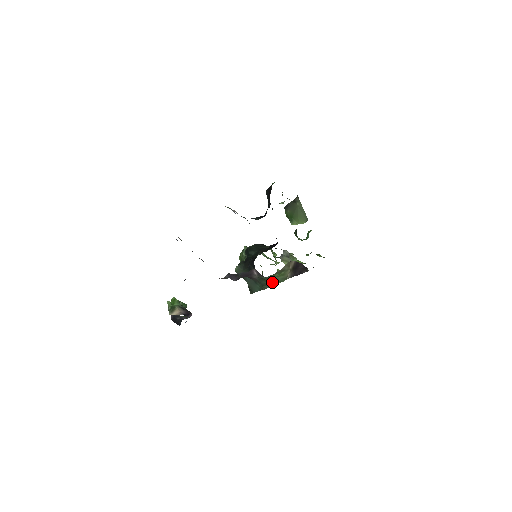
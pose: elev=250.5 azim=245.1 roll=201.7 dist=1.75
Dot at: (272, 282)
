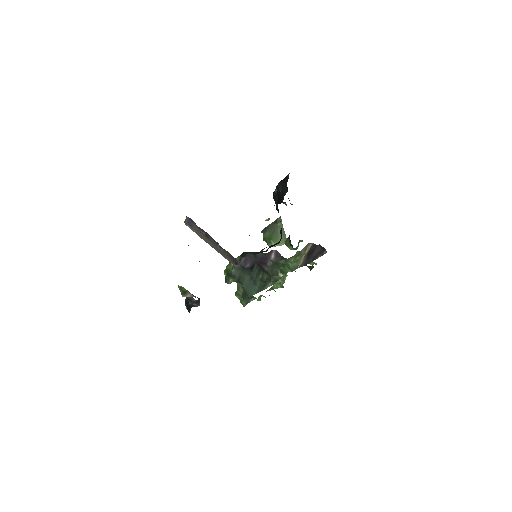
Dot at: (284, 271)
